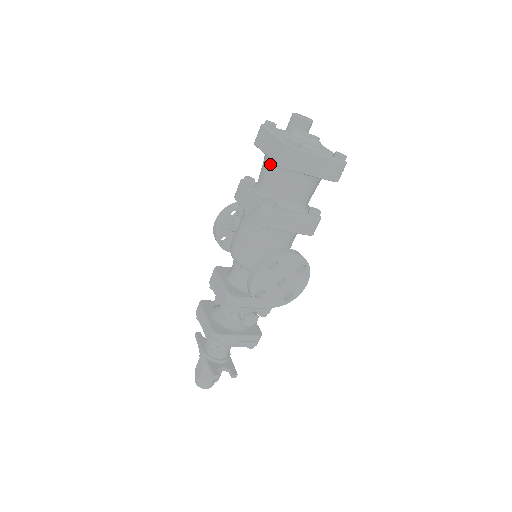
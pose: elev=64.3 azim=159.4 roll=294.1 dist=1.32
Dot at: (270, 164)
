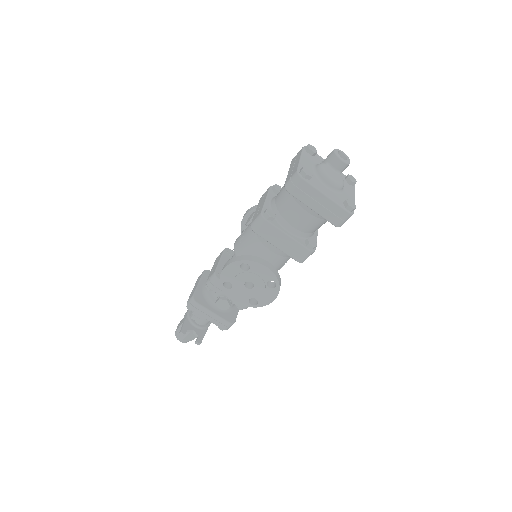
Dot at: occluded
